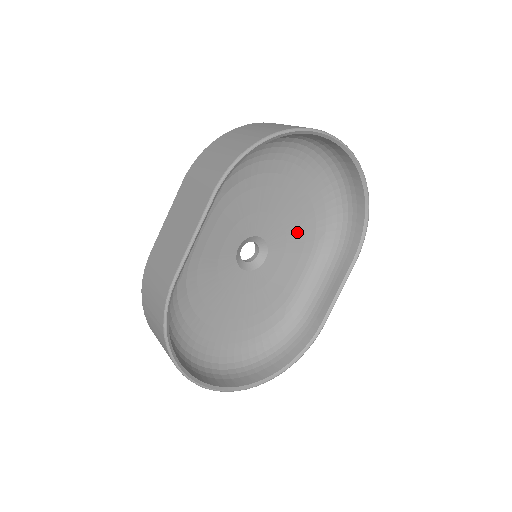
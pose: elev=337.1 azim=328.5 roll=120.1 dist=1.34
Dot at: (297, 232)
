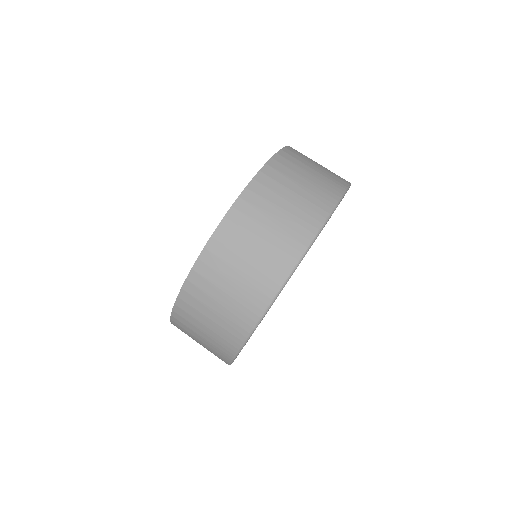
Dot at: occluded
